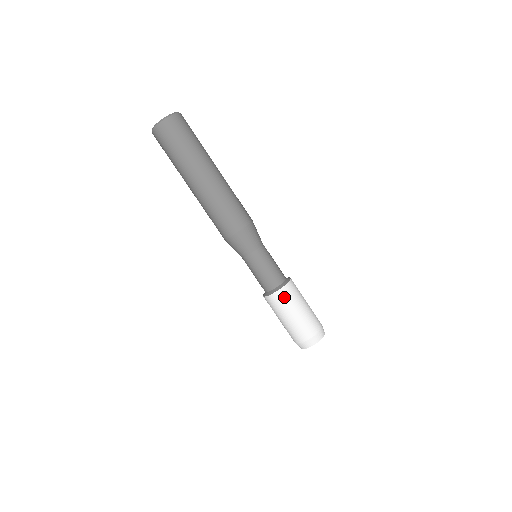
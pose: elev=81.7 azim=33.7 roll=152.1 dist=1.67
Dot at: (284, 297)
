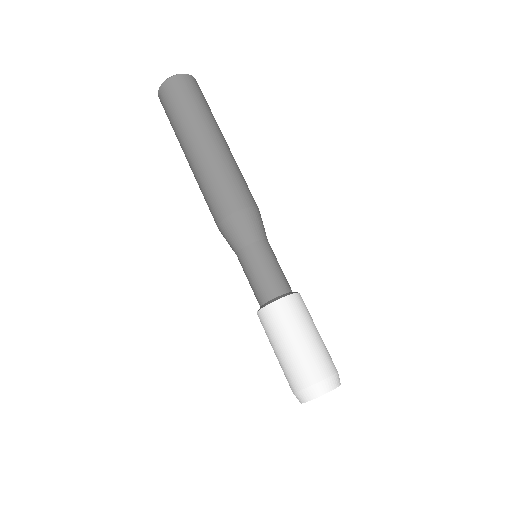
Dot at: (295, 307)
